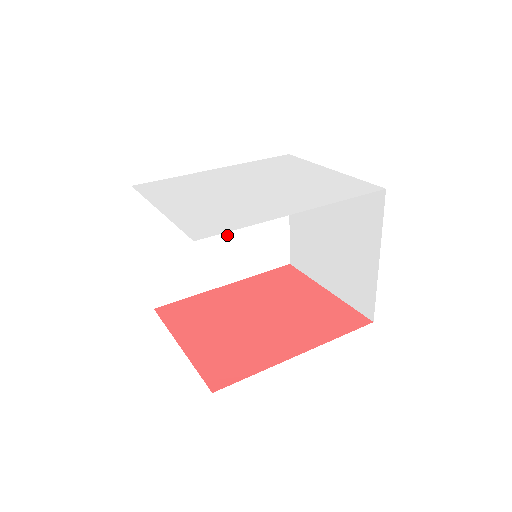
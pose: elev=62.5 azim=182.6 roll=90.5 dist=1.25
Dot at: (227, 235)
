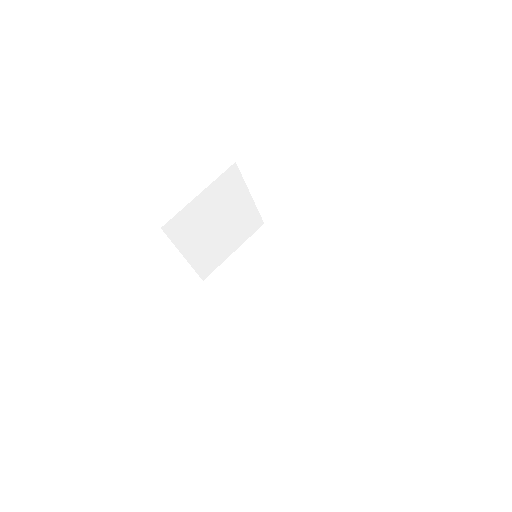
Dot at: (269, 287)
